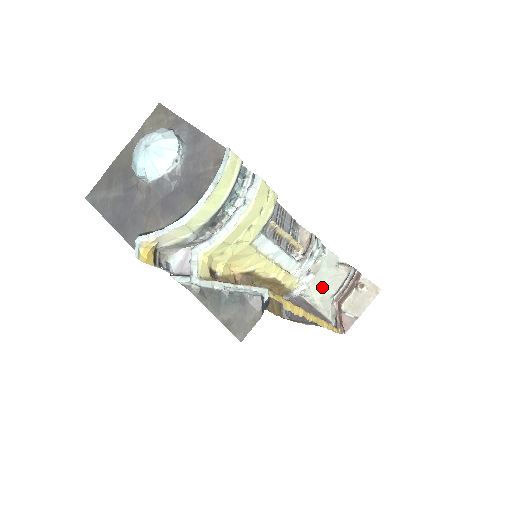
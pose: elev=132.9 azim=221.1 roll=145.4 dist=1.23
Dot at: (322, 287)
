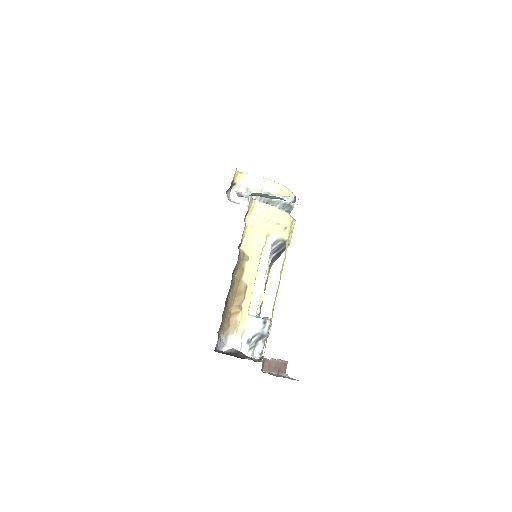
Dot at: occluded
